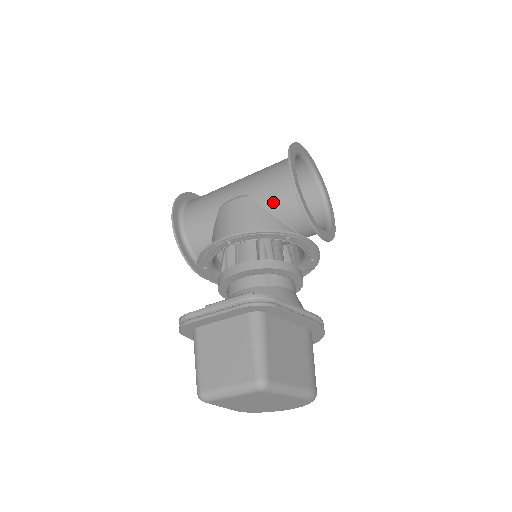
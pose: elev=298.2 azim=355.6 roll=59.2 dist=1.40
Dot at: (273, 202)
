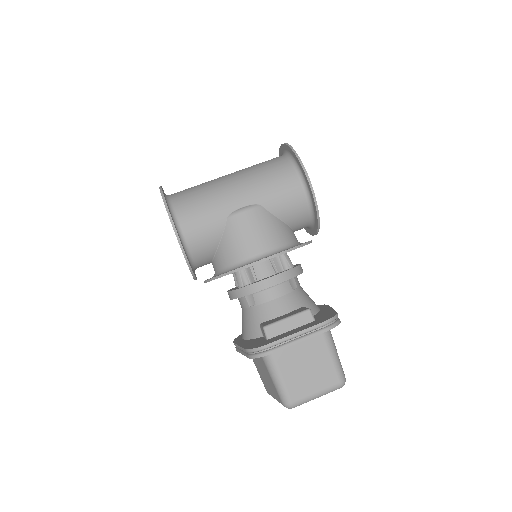
Dot at: (286, 212)
